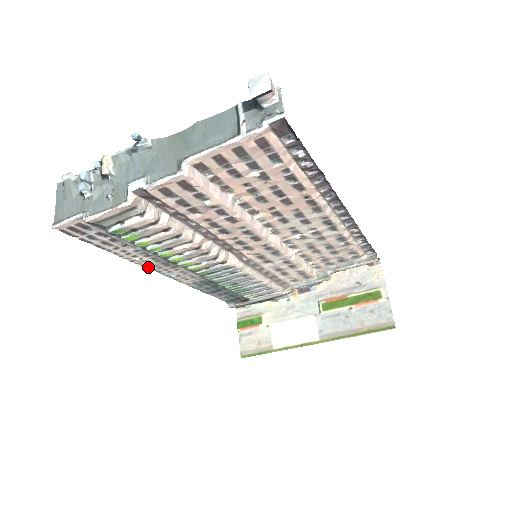
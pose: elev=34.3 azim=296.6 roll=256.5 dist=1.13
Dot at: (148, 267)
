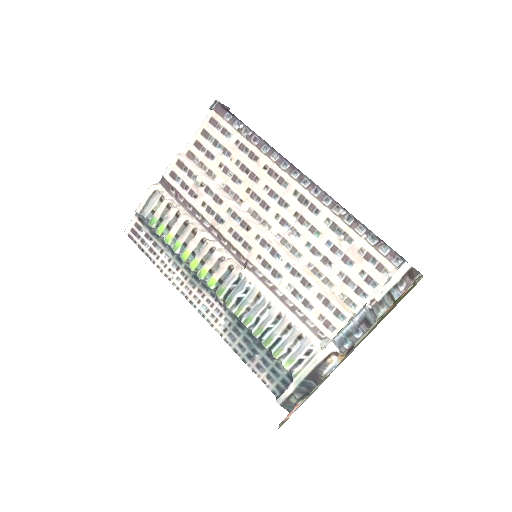
Dot at: (182, 292)
